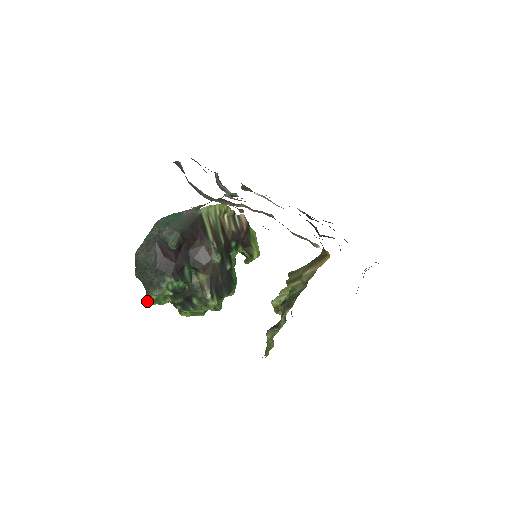
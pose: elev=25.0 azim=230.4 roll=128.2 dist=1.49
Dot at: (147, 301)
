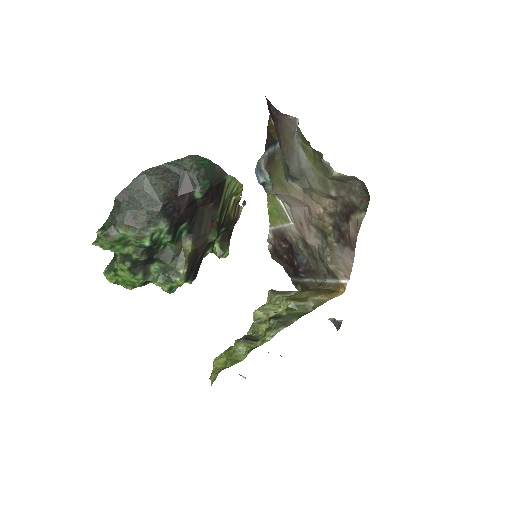
Dot at: (105, 235)
